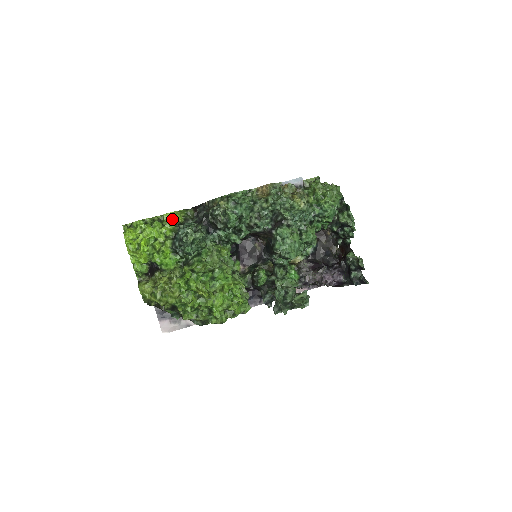
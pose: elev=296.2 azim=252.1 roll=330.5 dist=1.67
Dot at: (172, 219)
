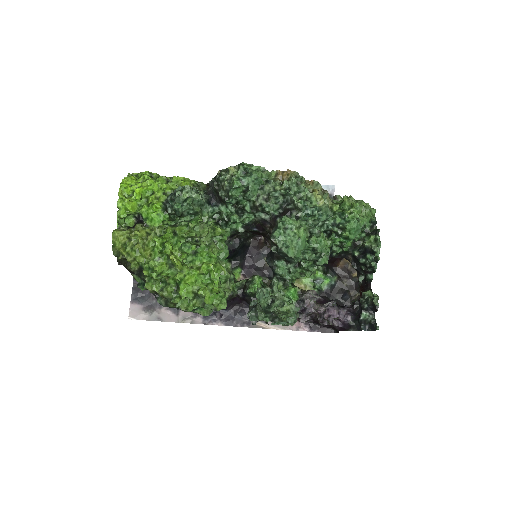
Dot at: (179, 182)
